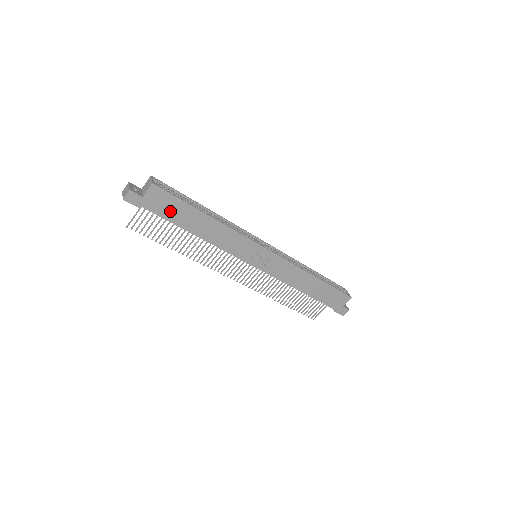
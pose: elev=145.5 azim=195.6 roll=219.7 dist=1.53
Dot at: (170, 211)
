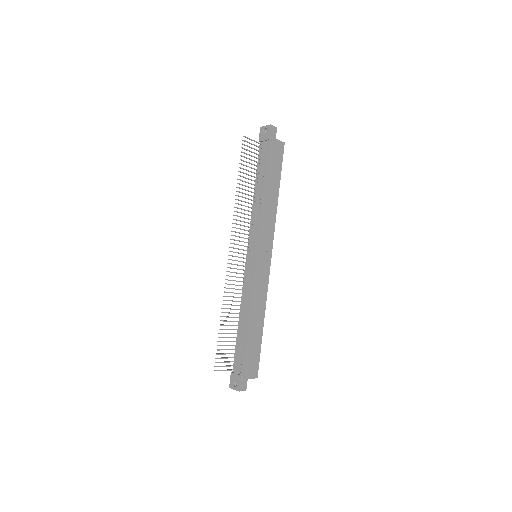
Dot at: (273, 162)
